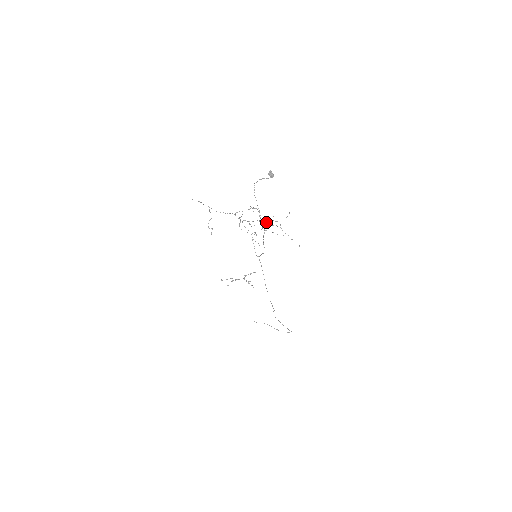
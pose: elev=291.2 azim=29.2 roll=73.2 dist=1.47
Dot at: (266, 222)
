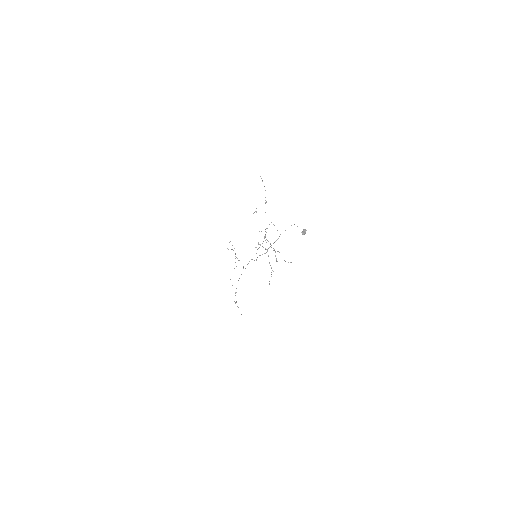
Dot at: occluded
